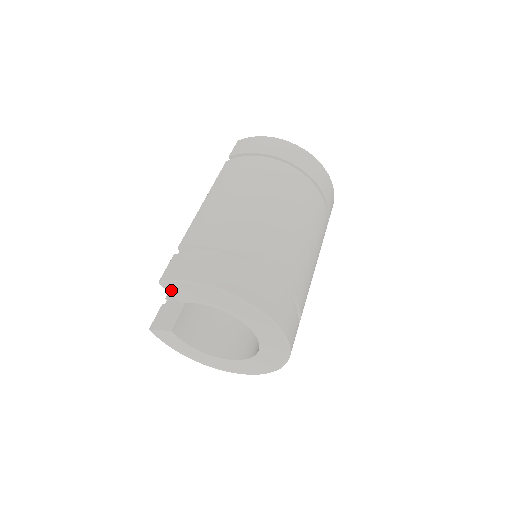
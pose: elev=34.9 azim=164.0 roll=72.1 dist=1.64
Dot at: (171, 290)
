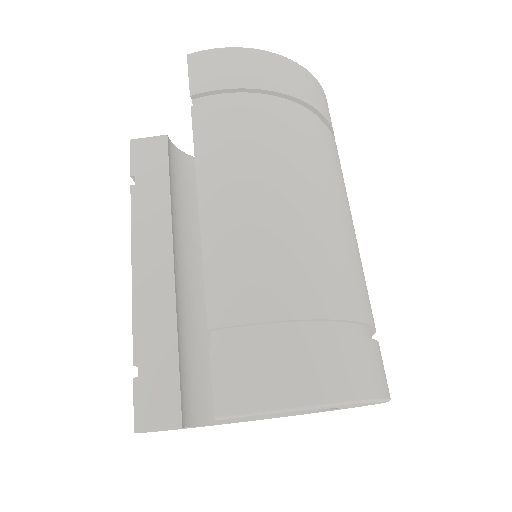
Dot at: (234, 418)
